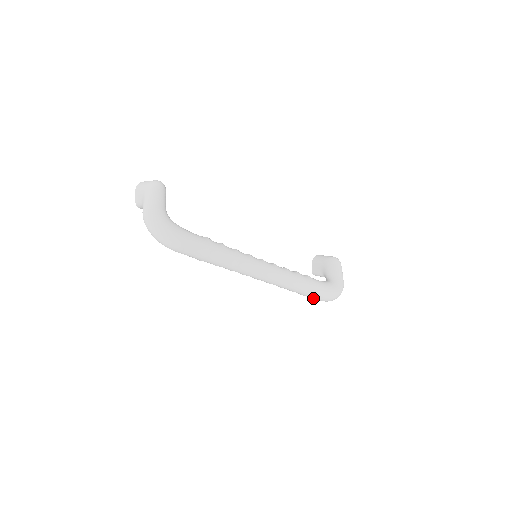
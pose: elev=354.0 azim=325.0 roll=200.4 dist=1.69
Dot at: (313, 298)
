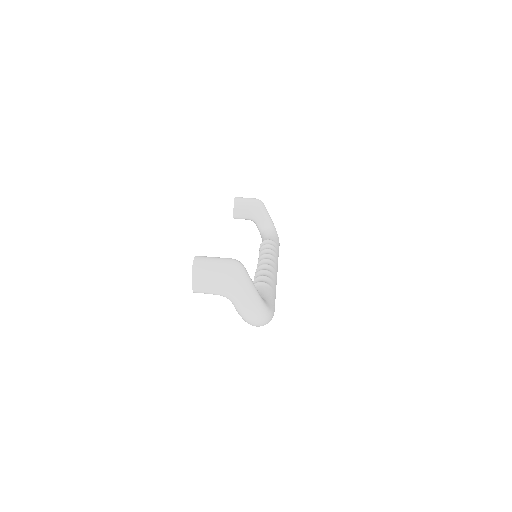
Dot at: occluded
